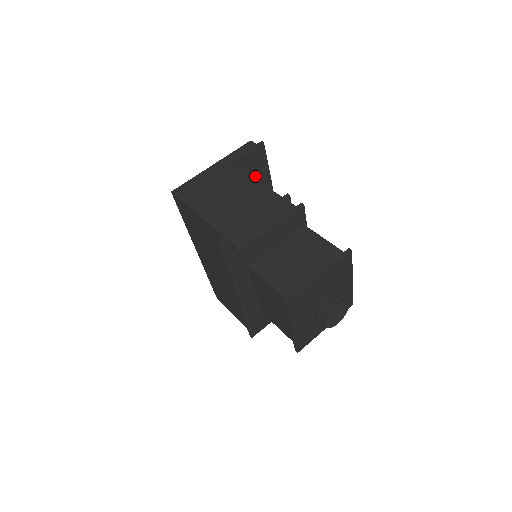
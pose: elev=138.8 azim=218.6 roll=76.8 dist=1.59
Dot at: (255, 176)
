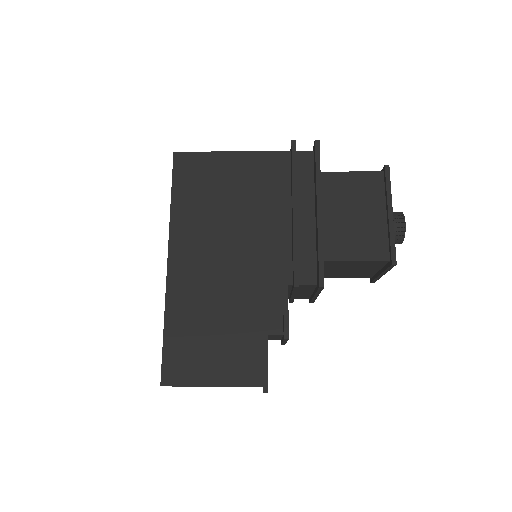
Dot at: occluded
